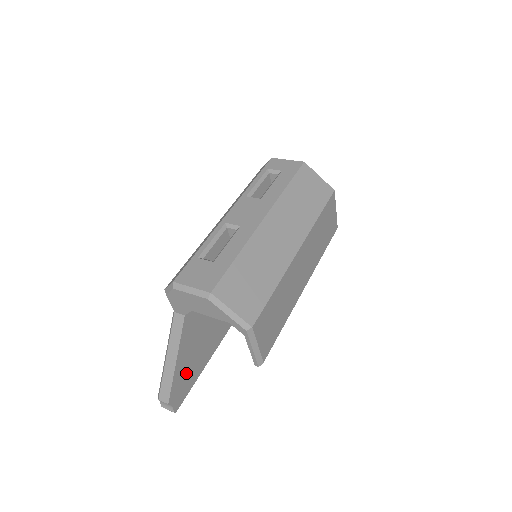
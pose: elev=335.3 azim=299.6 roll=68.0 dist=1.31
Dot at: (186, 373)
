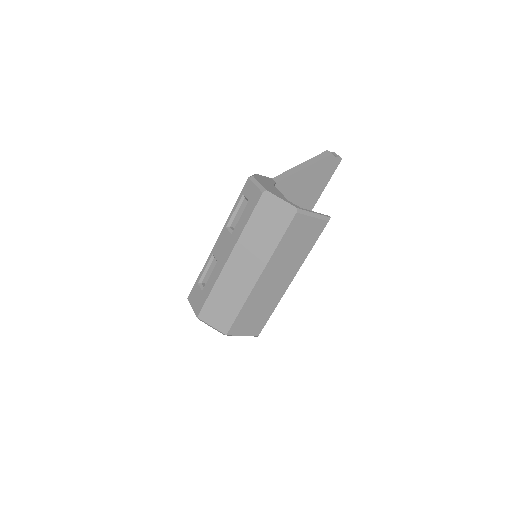
Dot at: occluded
